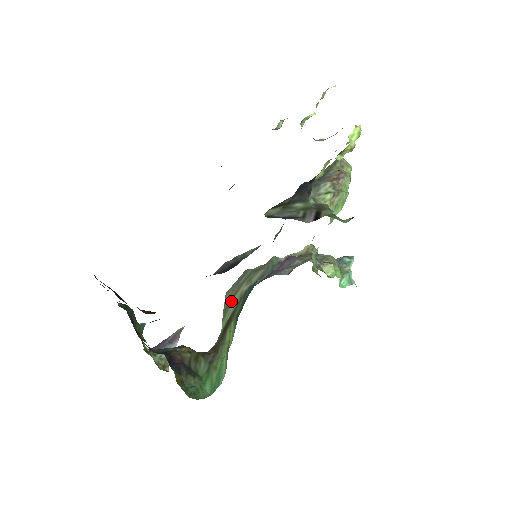
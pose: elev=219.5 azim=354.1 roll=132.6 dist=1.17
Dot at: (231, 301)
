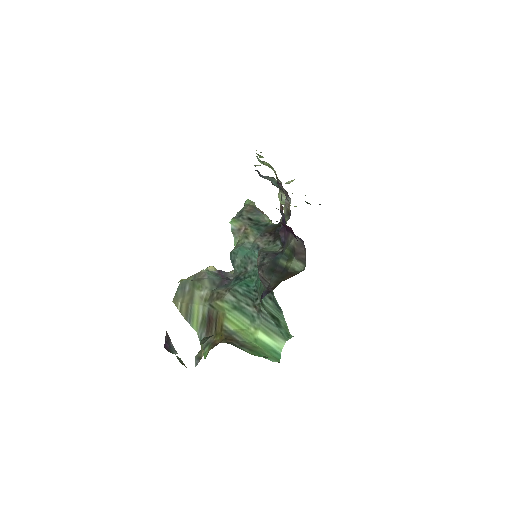
Dot at: (192, 305)
